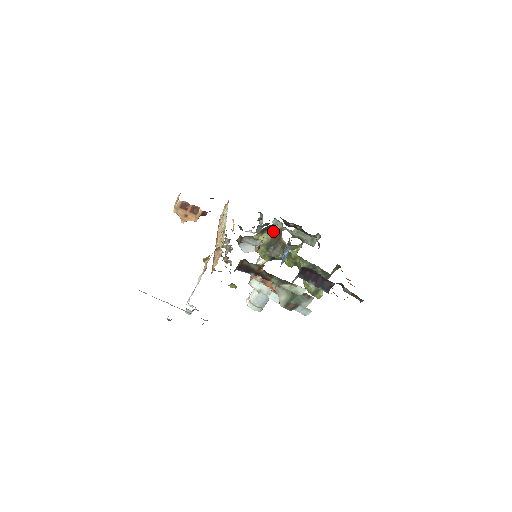
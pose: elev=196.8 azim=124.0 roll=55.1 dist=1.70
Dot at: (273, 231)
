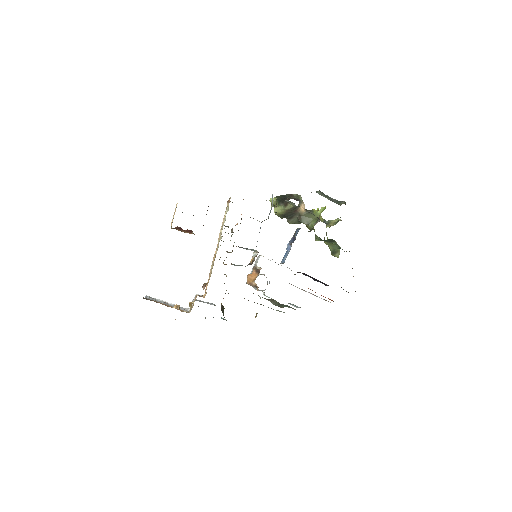
Dot at: (287, 207)
